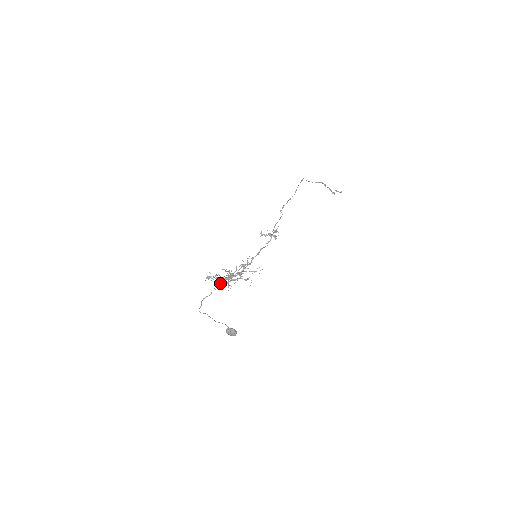
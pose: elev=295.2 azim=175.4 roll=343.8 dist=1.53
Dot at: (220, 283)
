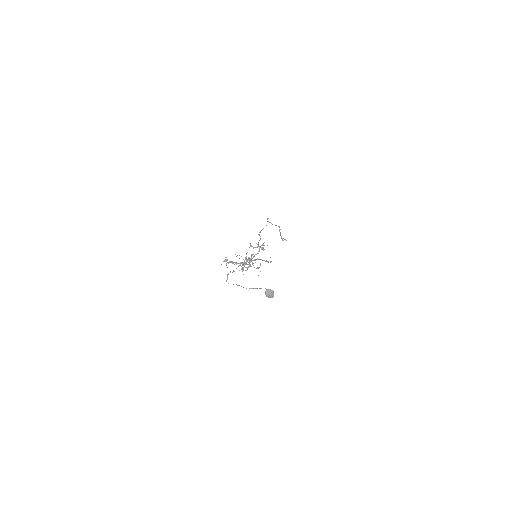
Dot at: (239, 265)
